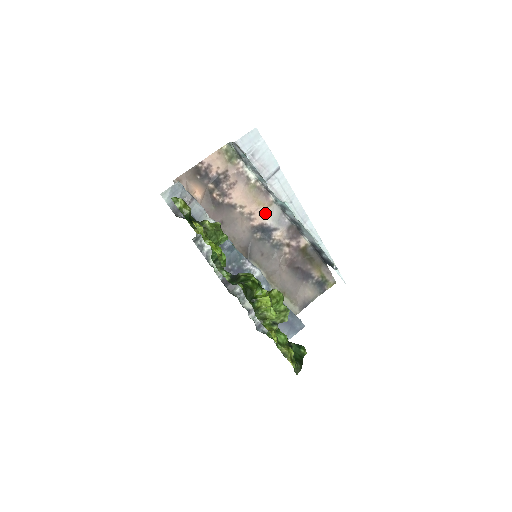
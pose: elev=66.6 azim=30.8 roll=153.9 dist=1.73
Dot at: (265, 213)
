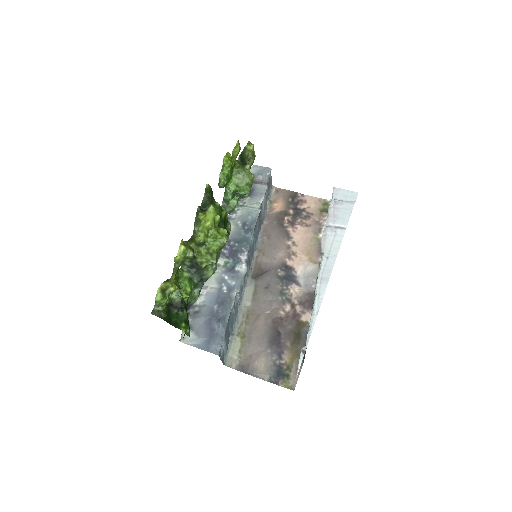
Dot at: (304, 264)
